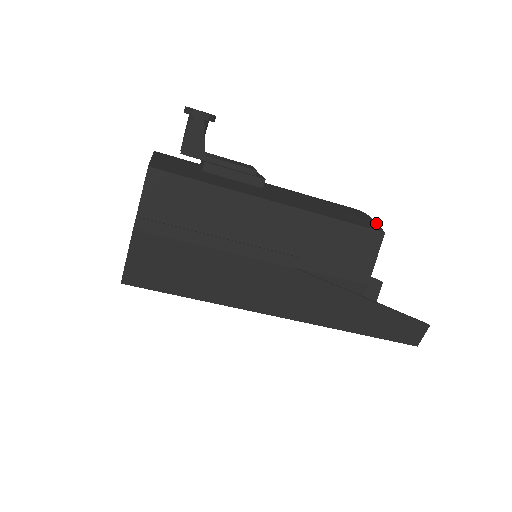
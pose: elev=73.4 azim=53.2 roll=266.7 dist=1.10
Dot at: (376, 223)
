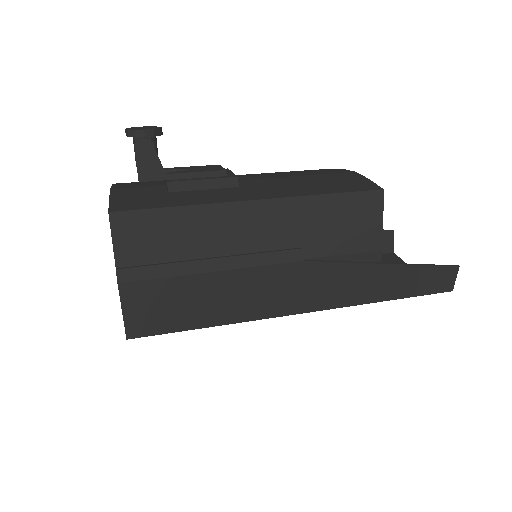
Dot at: (370, 181)
